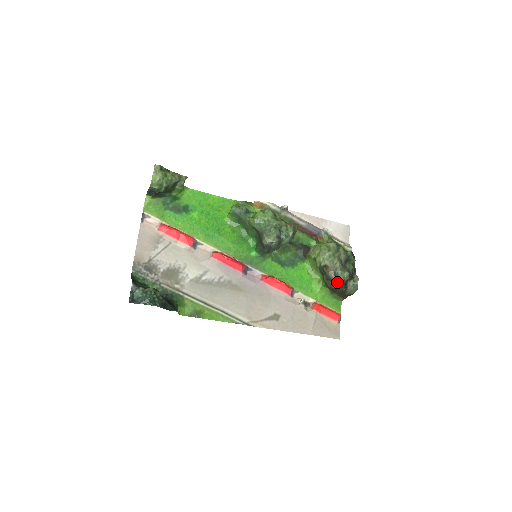
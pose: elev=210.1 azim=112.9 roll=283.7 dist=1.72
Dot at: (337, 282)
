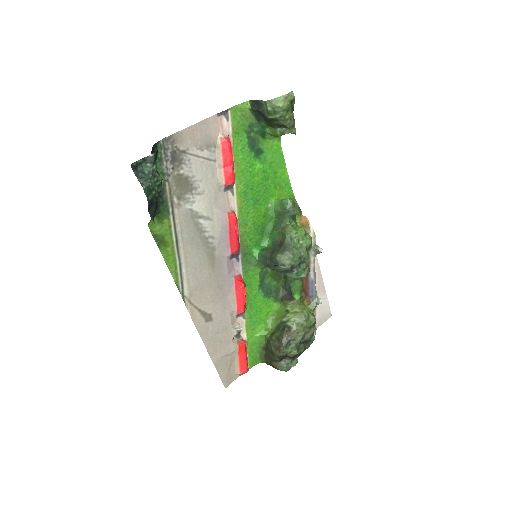
Dot at: (282, 350)
